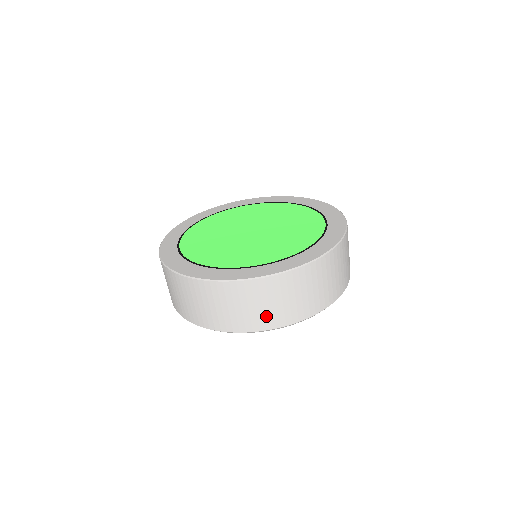
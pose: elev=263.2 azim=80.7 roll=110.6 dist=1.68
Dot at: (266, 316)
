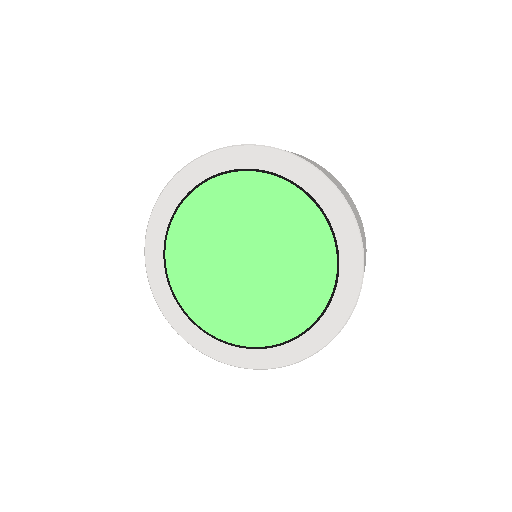
Dot at: occluded
